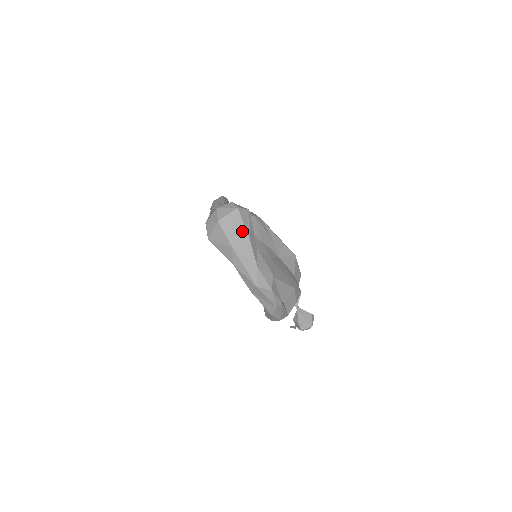
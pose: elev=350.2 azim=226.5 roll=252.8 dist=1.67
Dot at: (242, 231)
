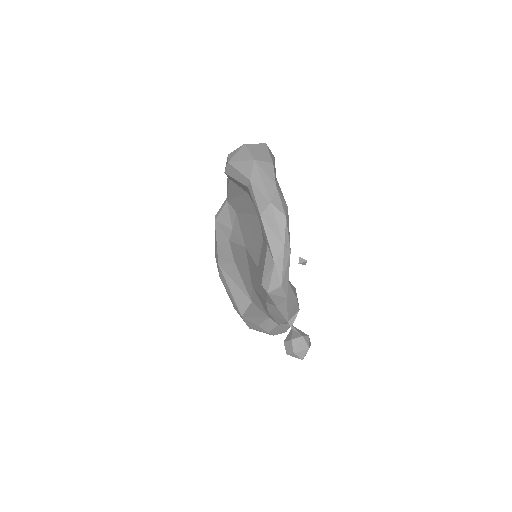
Dot at: (267, 156)
